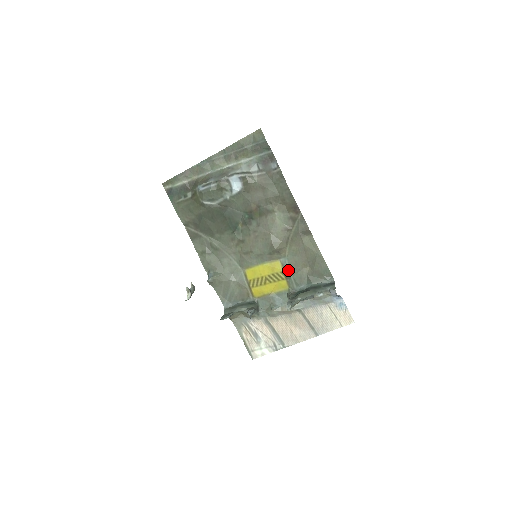
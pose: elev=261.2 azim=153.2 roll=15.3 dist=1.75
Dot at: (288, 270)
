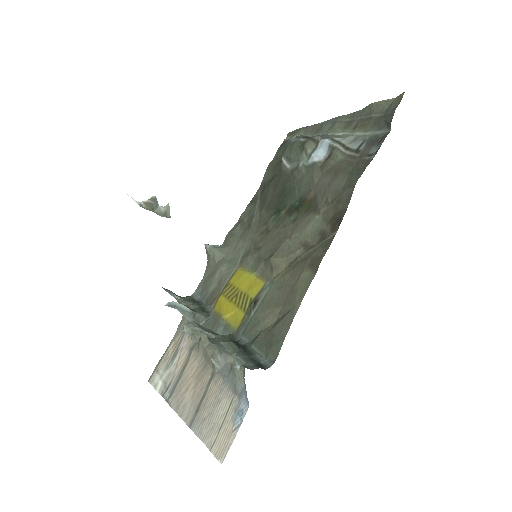
Dot at: (258, 302)
